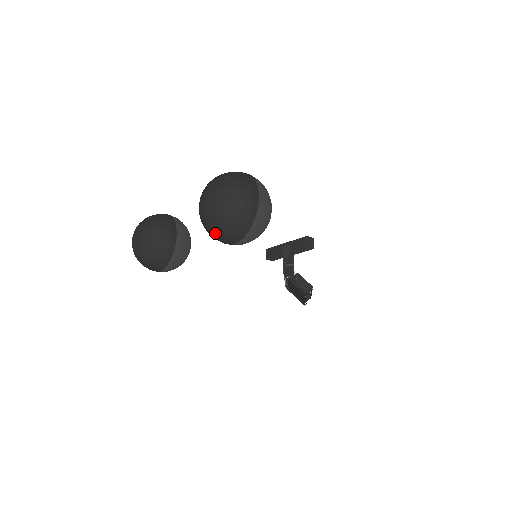
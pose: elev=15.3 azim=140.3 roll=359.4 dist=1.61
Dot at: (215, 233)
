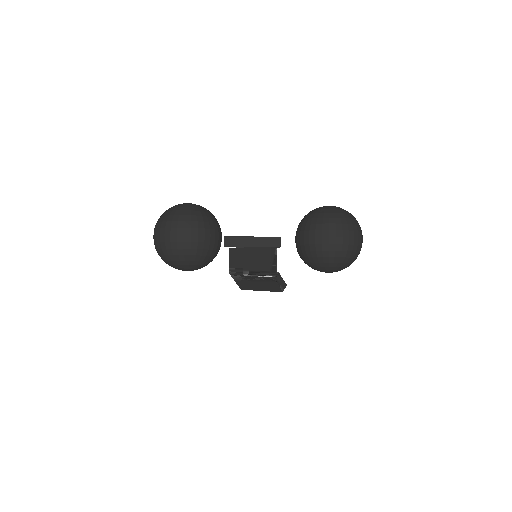
Dot at: (329, 266)
